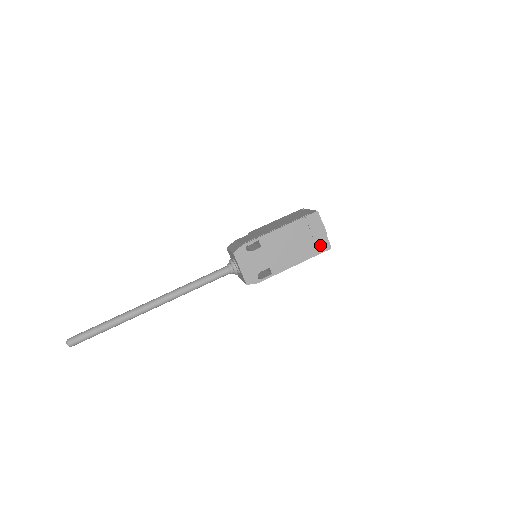
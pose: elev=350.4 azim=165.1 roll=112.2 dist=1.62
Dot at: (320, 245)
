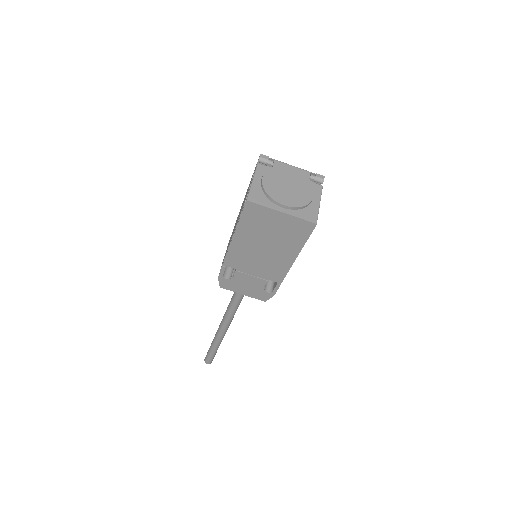
Dot at: (297, 230)
